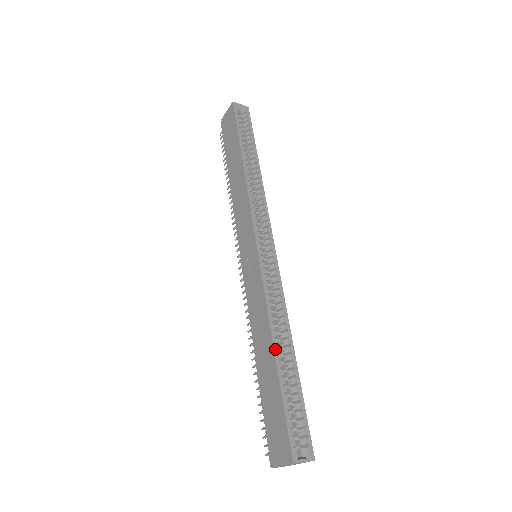
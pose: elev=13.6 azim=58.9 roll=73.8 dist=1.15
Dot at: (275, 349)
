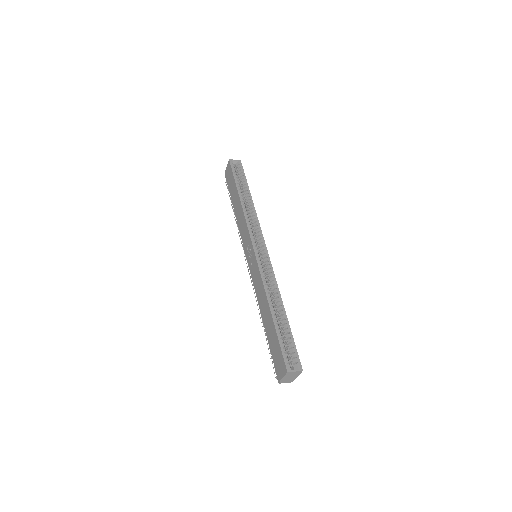
Dot at: (271, 308)
